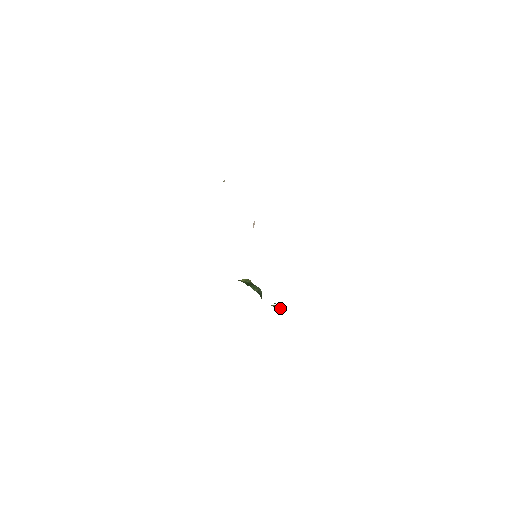
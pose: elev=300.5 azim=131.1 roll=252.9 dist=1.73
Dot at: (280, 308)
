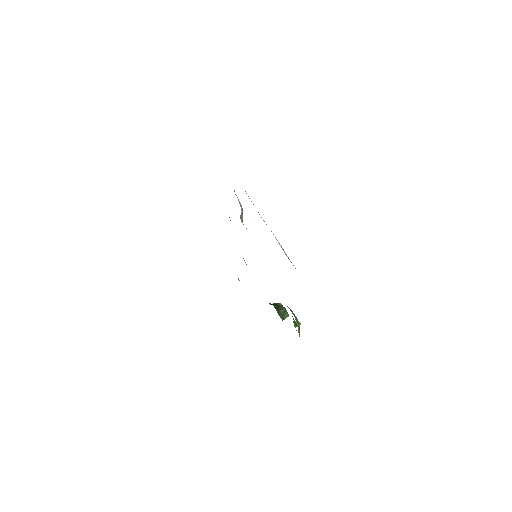
Dot at: occluded
